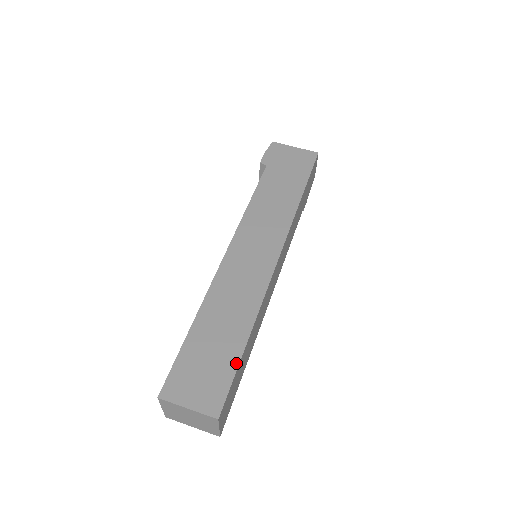
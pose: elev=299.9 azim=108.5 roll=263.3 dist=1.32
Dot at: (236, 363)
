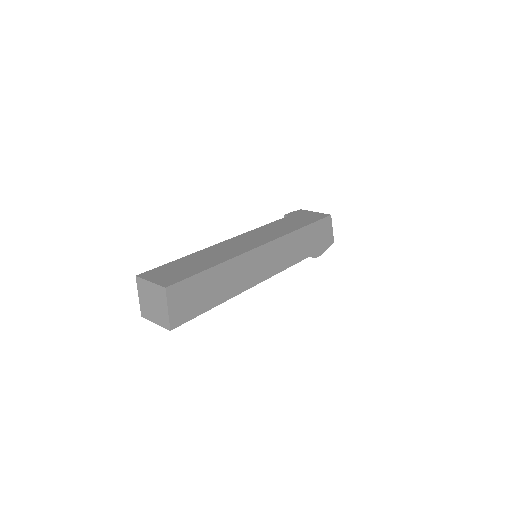
Dot at: (197, 272)
